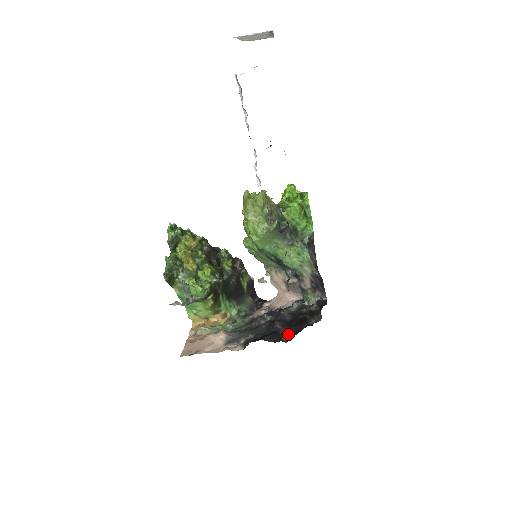
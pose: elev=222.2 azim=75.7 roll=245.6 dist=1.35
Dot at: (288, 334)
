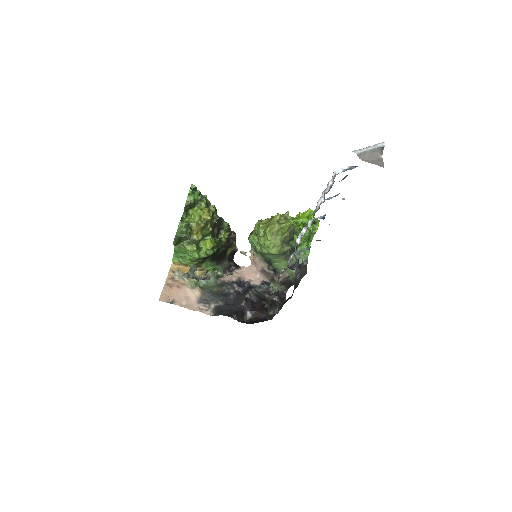
Dot at: (250, 315)
